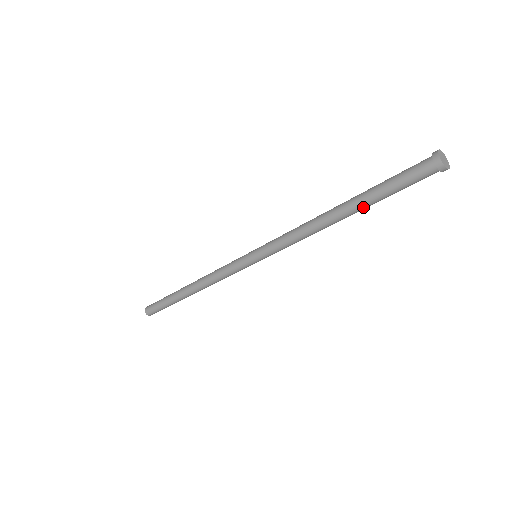
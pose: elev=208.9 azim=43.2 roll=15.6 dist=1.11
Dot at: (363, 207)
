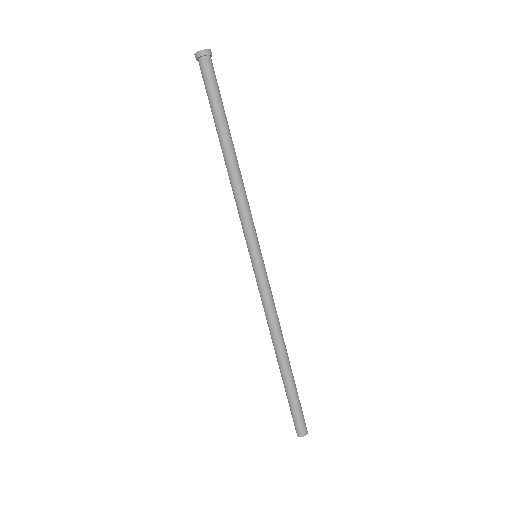
Dot at: (222, 128)
